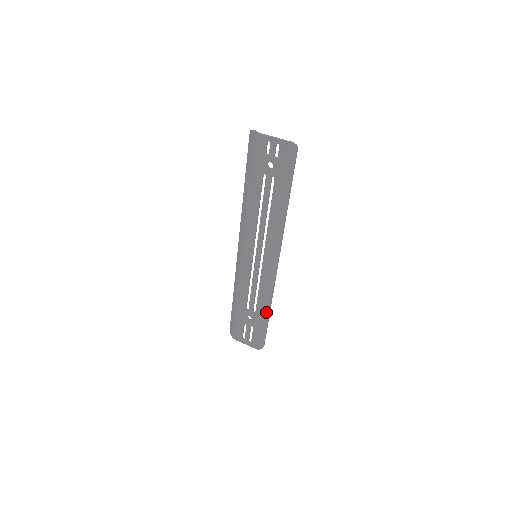
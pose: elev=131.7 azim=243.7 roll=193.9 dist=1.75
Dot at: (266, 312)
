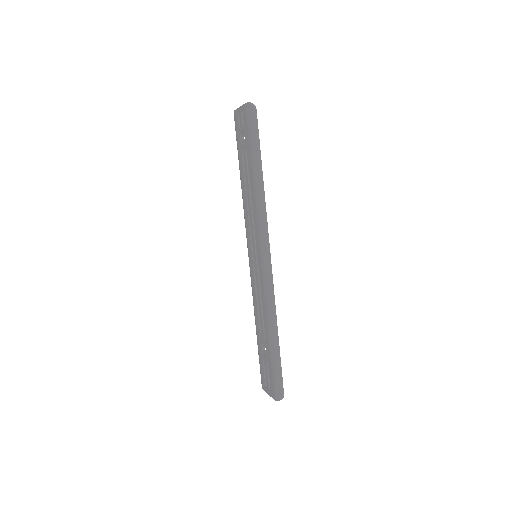
Dot at: (272, 335)
